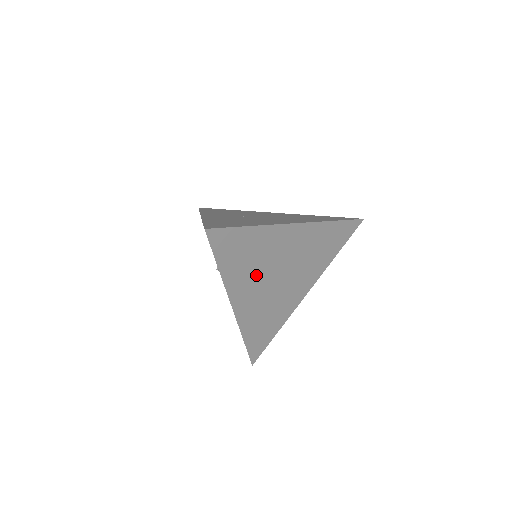
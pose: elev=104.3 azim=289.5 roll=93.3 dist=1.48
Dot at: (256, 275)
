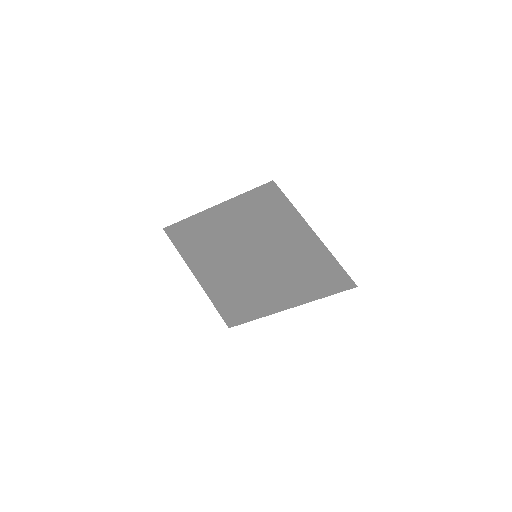
Dot at: (259, 211)
